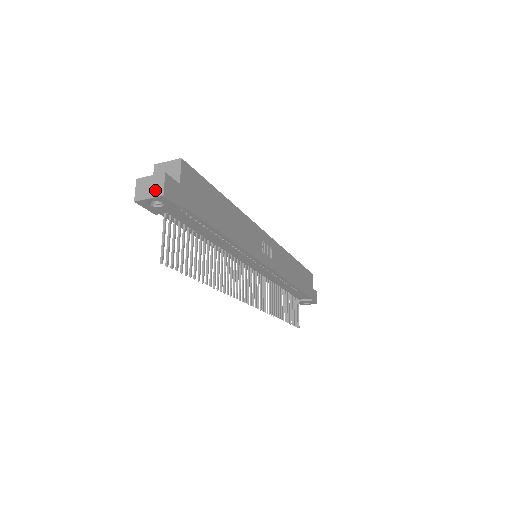
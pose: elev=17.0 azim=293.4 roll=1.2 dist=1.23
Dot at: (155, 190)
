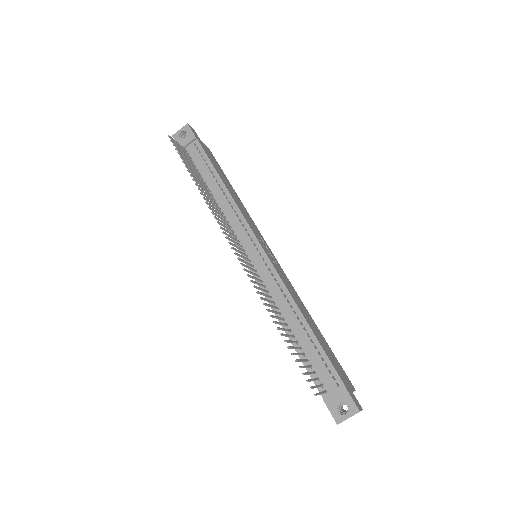
Dot at: (185, 129)
